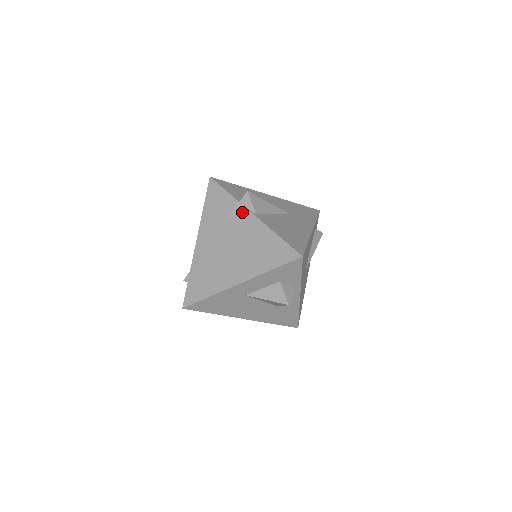
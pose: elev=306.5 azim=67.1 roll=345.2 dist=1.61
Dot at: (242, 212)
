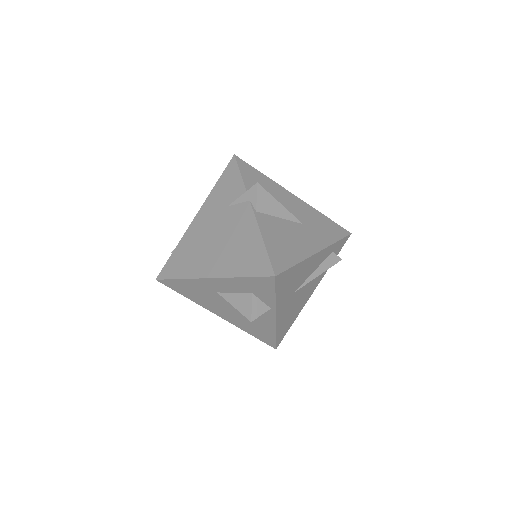
Dot at: (244, 203)
